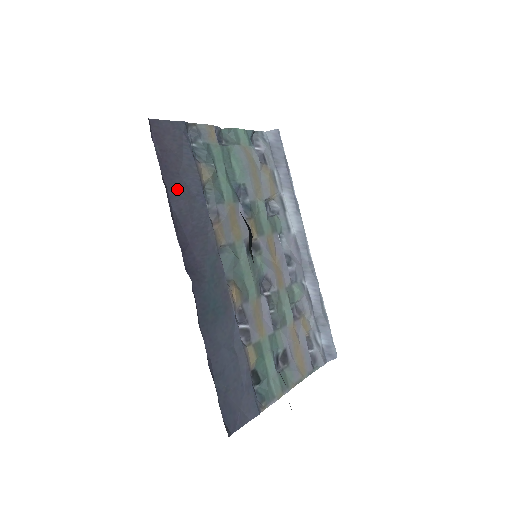
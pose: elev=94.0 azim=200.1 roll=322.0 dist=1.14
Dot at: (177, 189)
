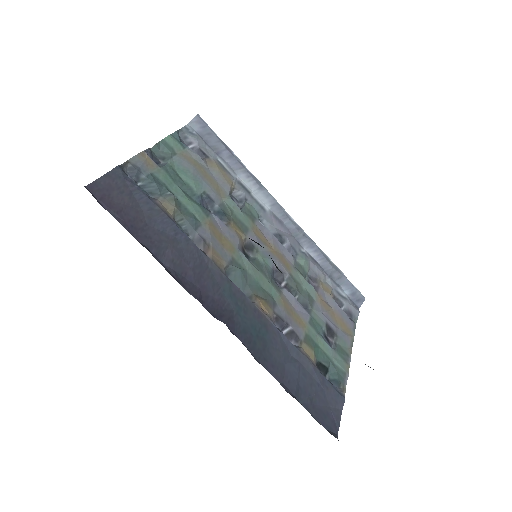
Dot at: (156, 242)
